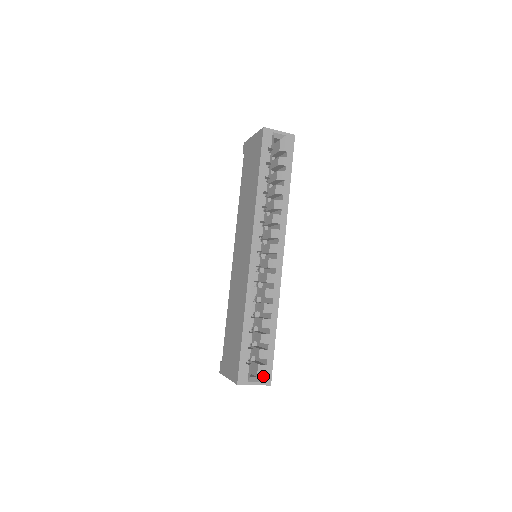
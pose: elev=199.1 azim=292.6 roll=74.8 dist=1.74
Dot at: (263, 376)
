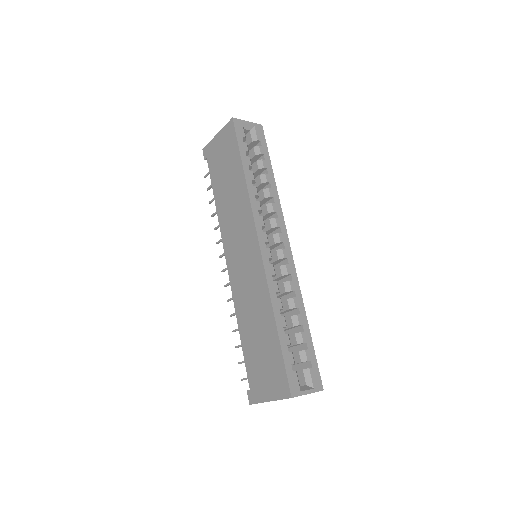
Dot at: (313, 381)
